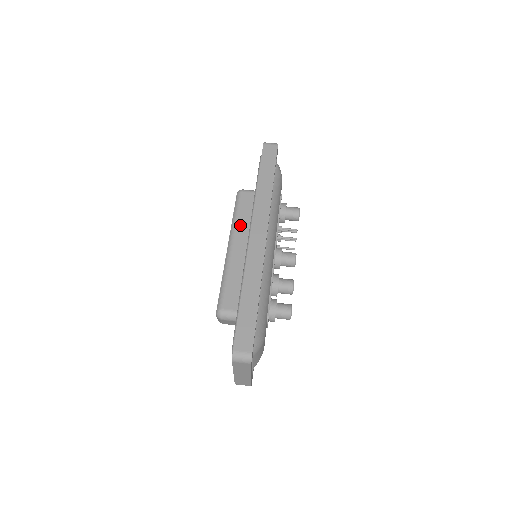
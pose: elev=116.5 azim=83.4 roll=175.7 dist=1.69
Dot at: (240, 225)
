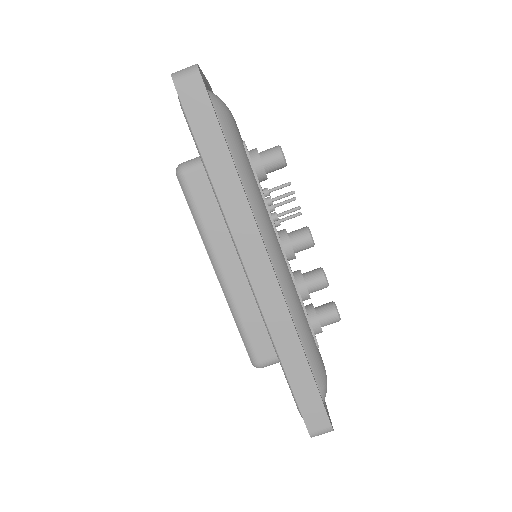
Dot at: (215, 236)
